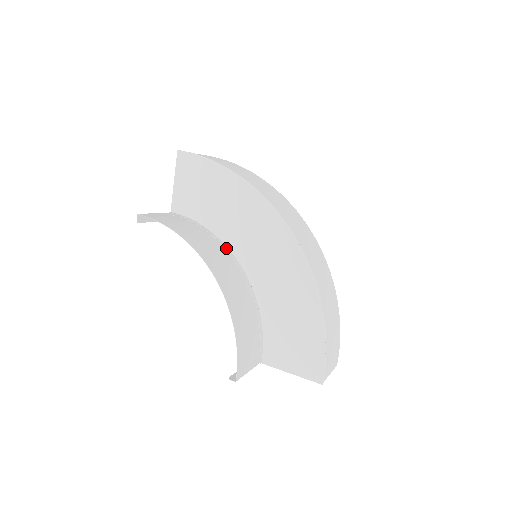
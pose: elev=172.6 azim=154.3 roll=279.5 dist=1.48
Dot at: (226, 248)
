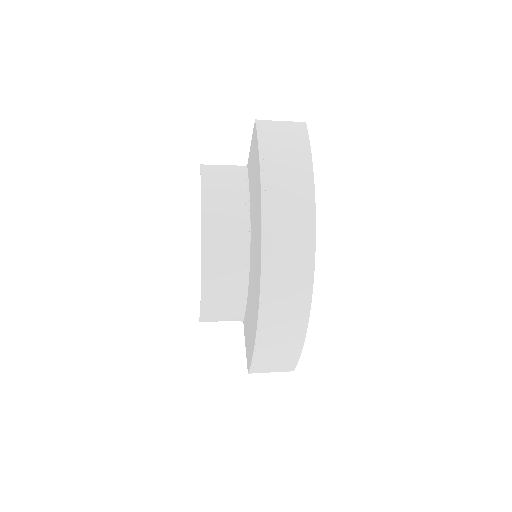
Dot at: (249, 230)
